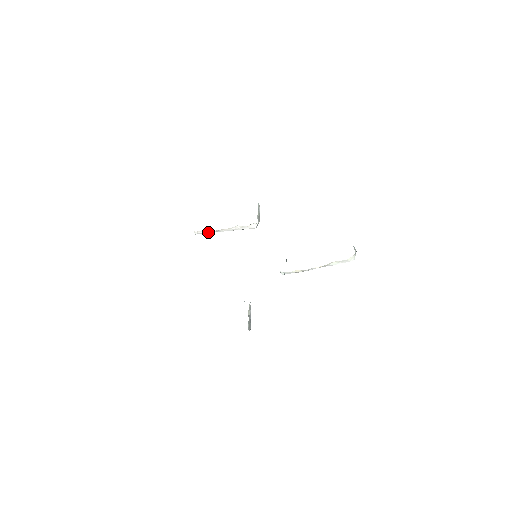
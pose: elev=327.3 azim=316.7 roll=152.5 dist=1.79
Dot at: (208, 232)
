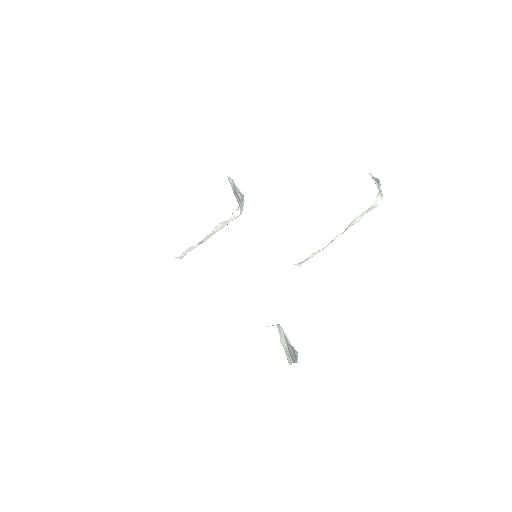
Dot at: (192, 249)
